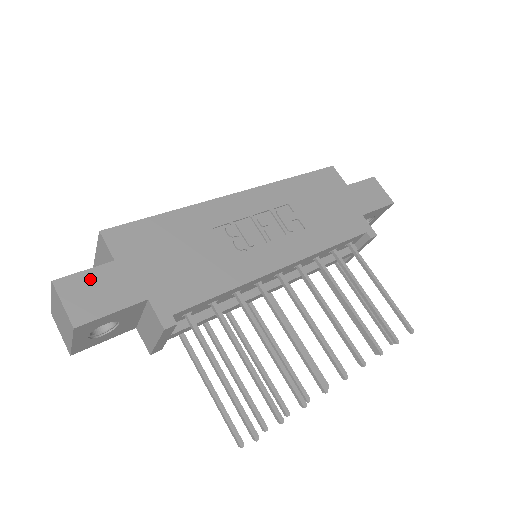
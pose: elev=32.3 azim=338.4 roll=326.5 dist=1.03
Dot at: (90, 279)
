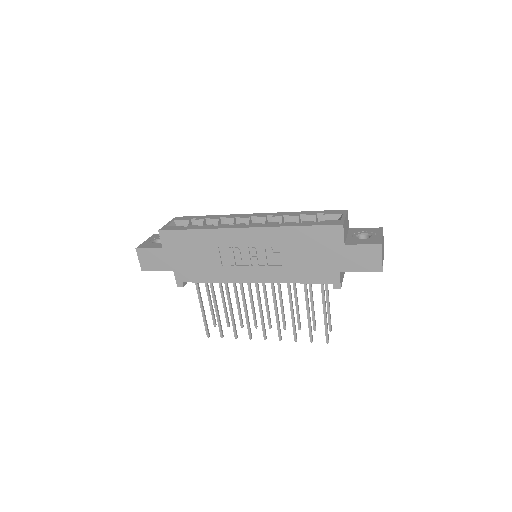
Dot at: (151, 253)
